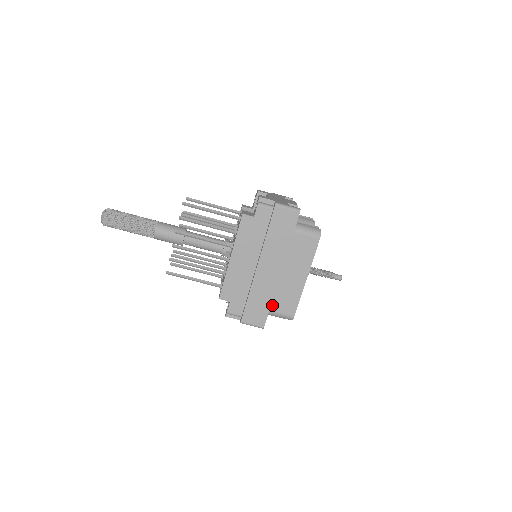
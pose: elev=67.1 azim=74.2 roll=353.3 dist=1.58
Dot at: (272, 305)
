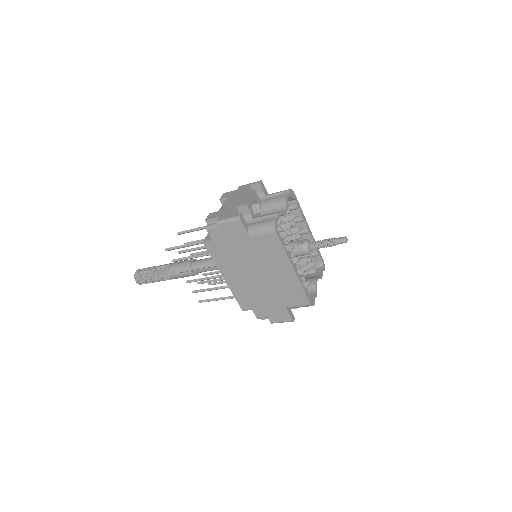
Dot at: (284, 302)
